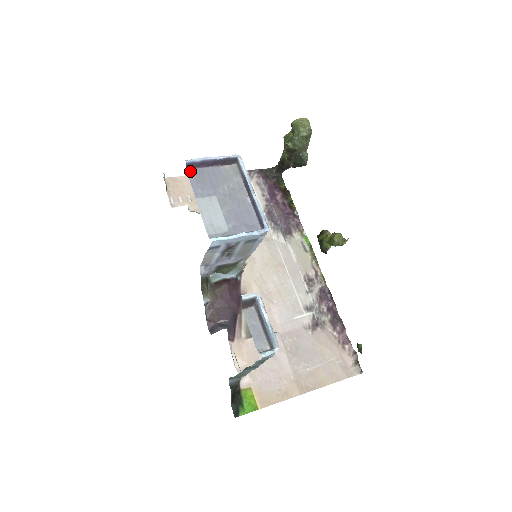
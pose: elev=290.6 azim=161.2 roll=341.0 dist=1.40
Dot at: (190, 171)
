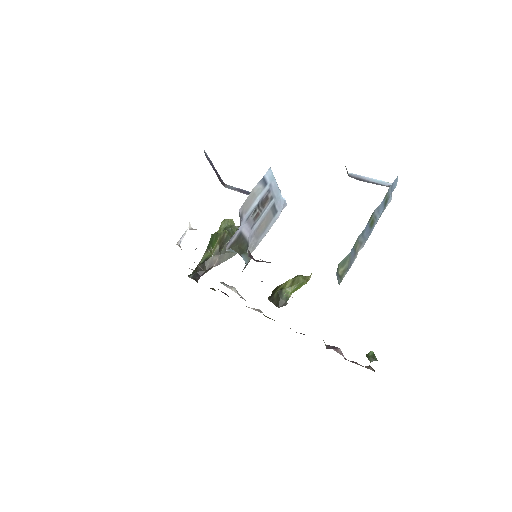
Dot at: occluded
